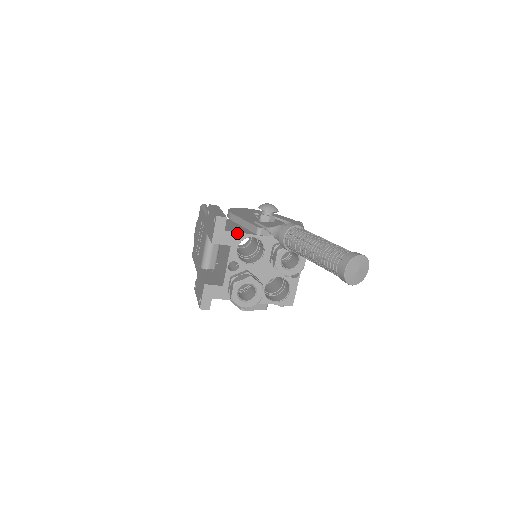
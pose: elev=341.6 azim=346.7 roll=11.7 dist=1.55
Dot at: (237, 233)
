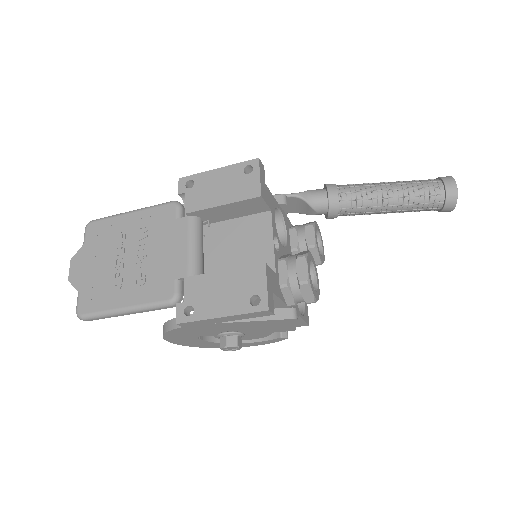
Dot at: (271, 195)
